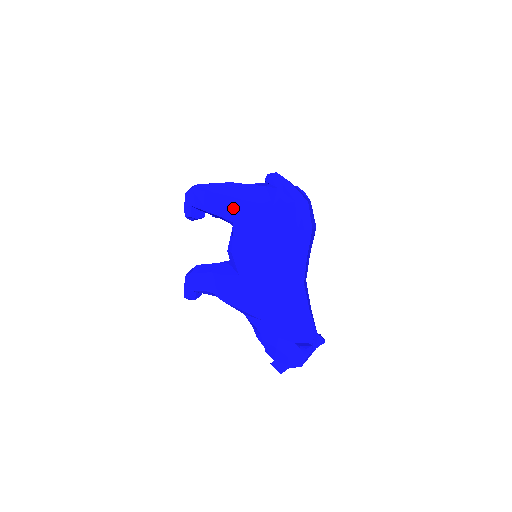
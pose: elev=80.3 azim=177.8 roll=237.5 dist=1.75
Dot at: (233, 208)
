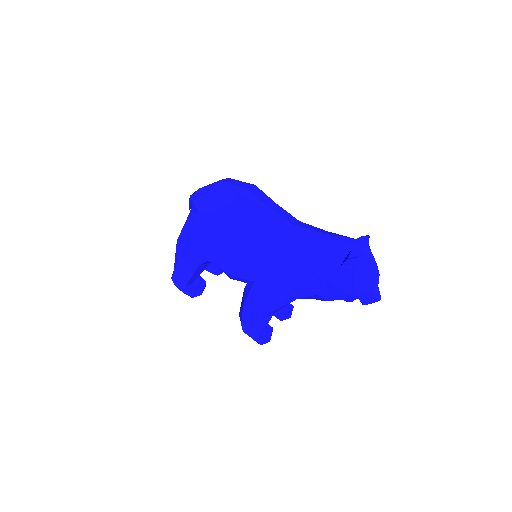
Dot at: (193, 251)
